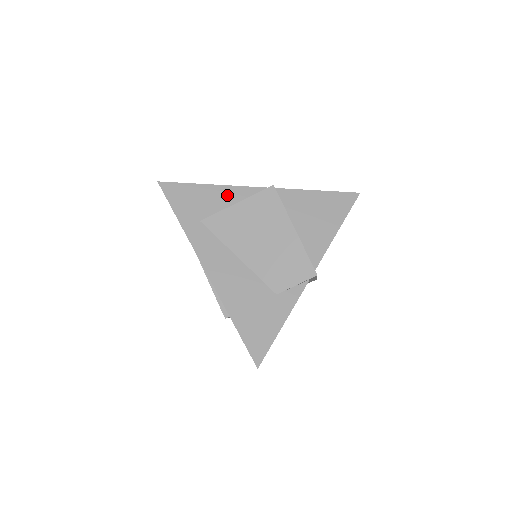
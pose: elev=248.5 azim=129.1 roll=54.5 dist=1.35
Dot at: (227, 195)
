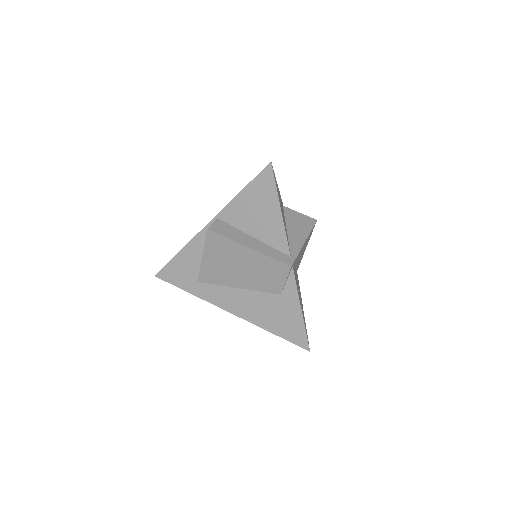
Dot at: (194, 250)
